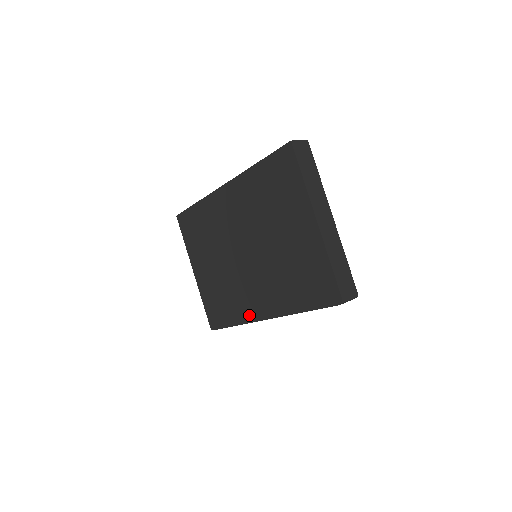
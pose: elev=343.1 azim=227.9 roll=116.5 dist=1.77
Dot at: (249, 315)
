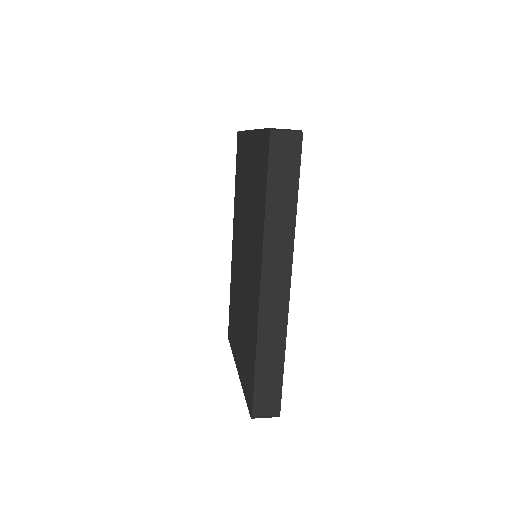
Dot at: (255, 315)
